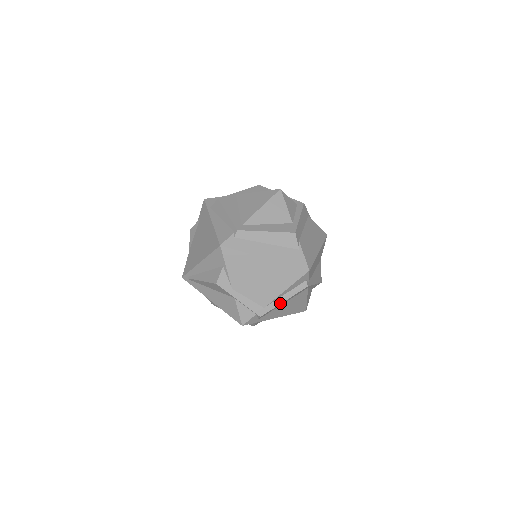
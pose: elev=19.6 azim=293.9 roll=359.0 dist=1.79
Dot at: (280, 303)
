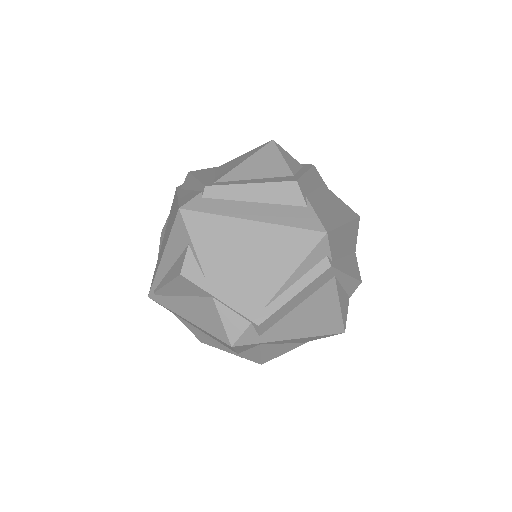
Dot at: (289, 299)
